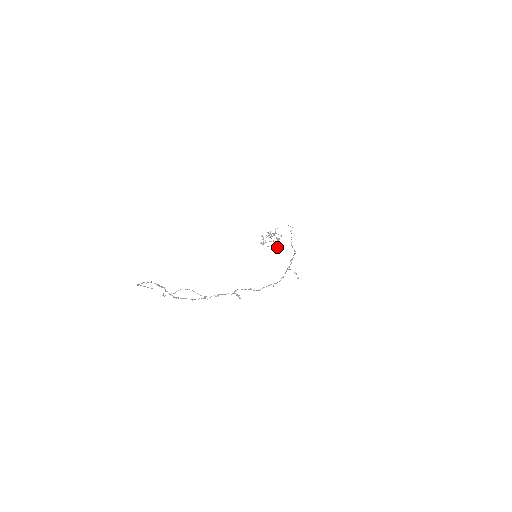
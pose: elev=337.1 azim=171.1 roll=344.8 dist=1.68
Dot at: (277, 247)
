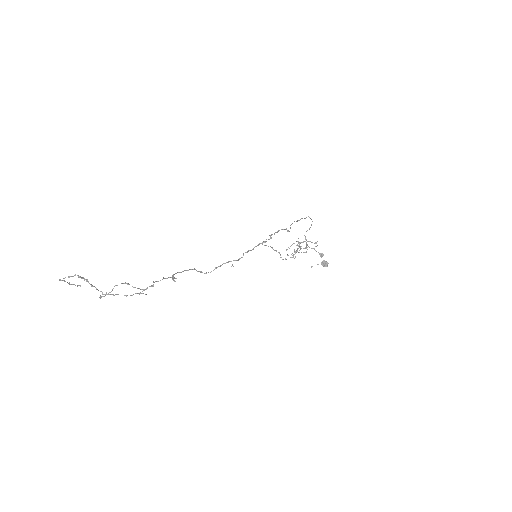
Dot at: occluded
